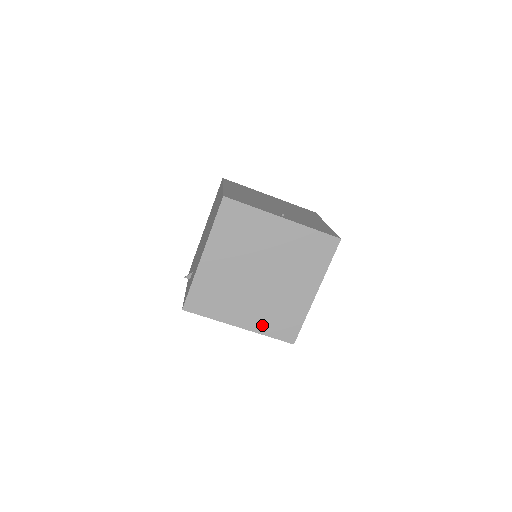
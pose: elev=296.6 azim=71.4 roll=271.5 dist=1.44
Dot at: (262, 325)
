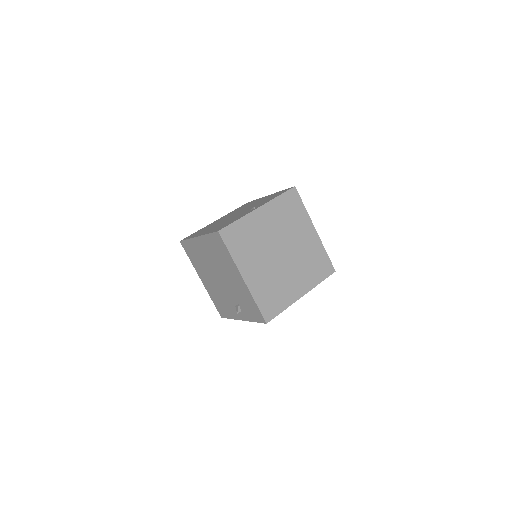
Dot at: (311, 280)
